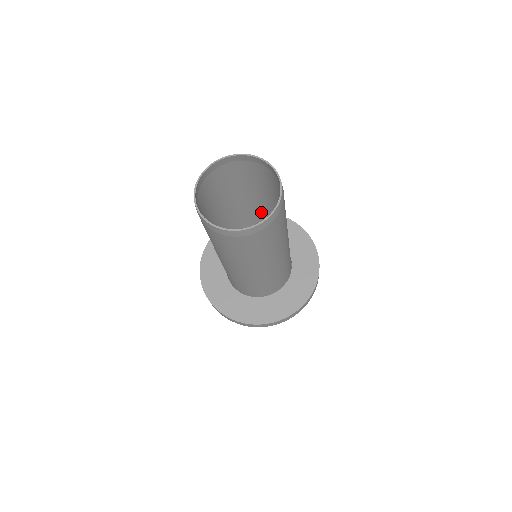
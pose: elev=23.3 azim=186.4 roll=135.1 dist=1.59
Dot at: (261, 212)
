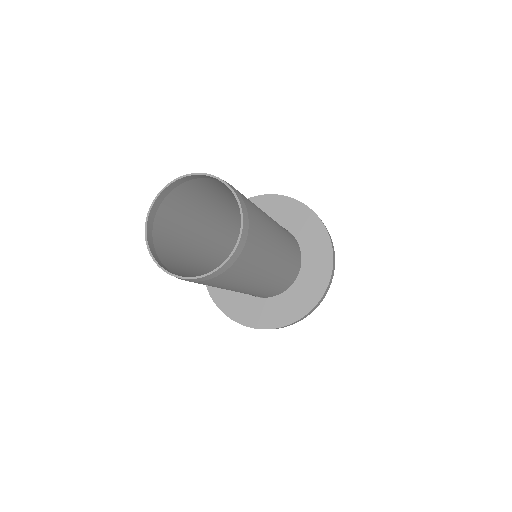
Dot at: occluded
